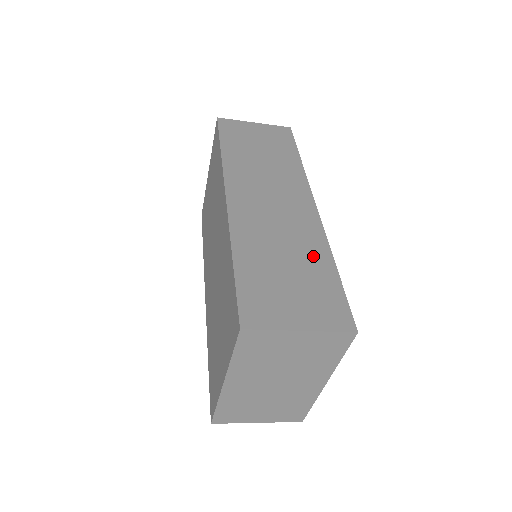
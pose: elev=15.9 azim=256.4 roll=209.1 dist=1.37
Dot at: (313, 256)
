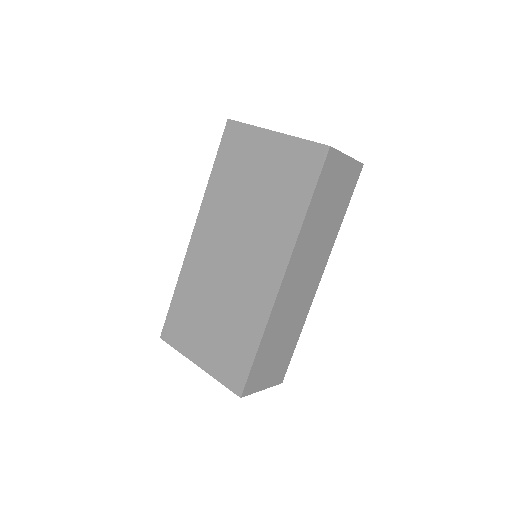
Dot at: (295, 332)
